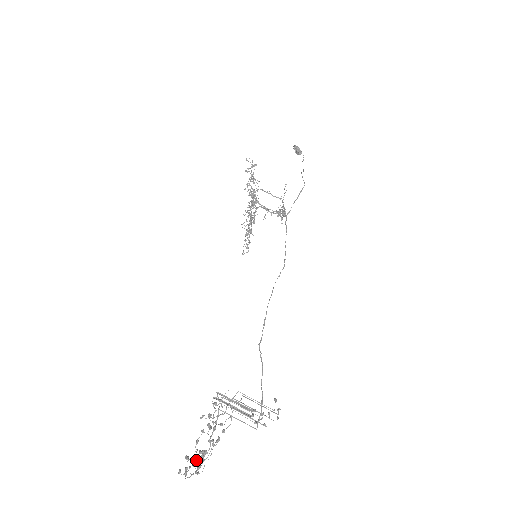
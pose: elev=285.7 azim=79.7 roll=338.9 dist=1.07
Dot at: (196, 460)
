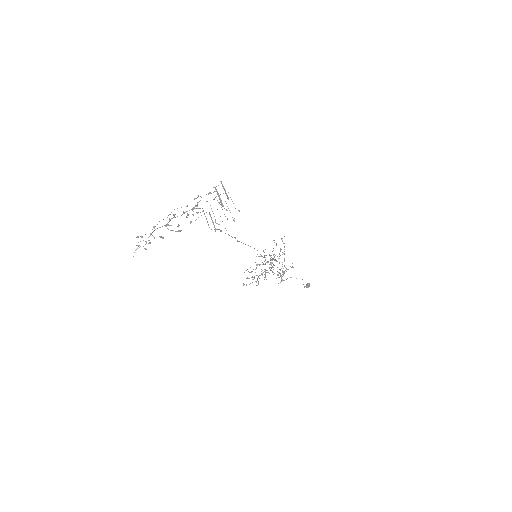
Dot at: occluded
